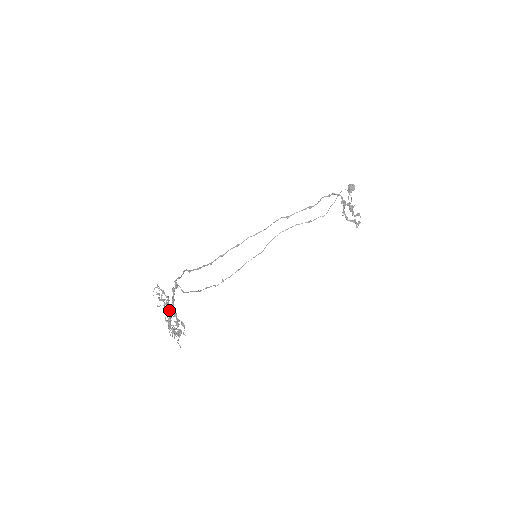
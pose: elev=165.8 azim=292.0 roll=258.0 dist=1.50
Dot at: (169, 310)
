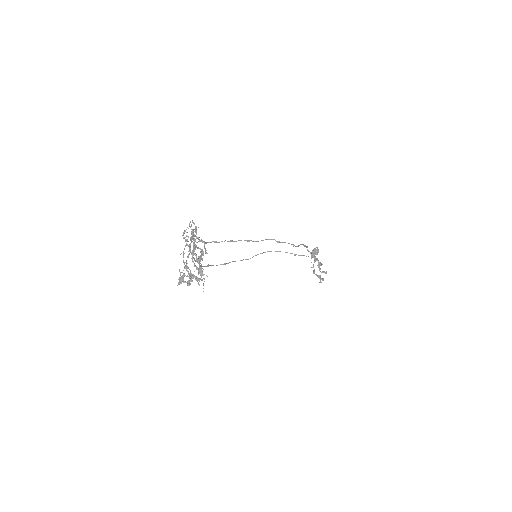
Dot at: (205, 248)
